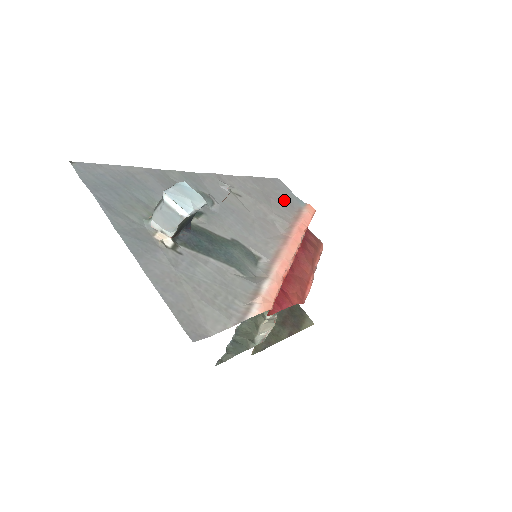
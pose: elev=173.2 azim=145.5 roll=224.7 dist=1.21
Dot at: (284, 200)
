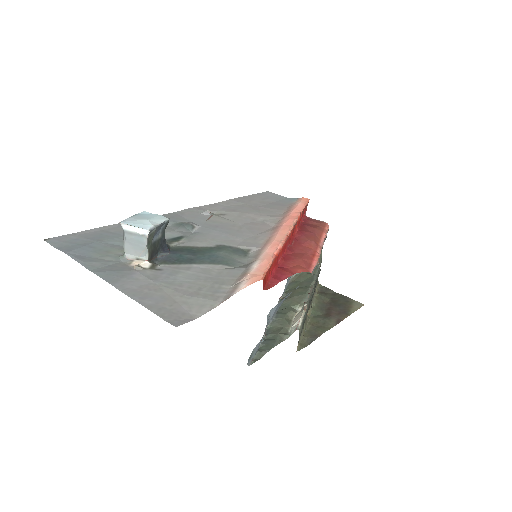
Dot at: (274, 204)
